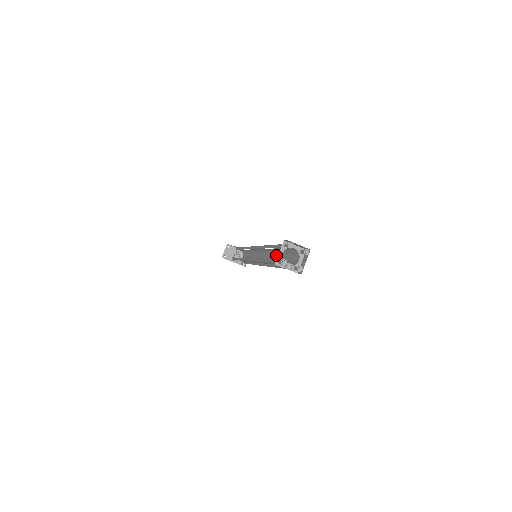
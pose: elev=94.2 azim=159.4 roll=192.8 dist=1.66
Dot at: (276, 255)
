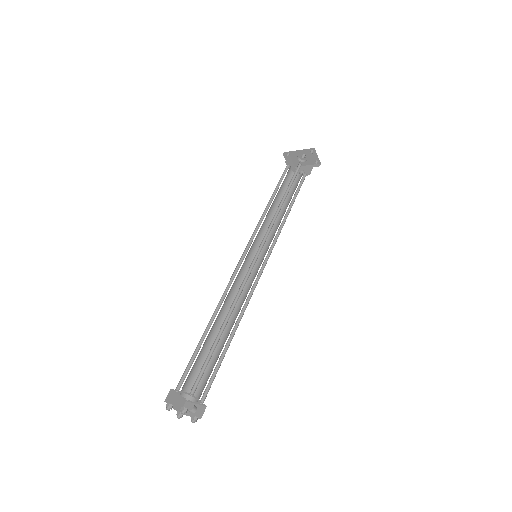
Dot at: occluded
